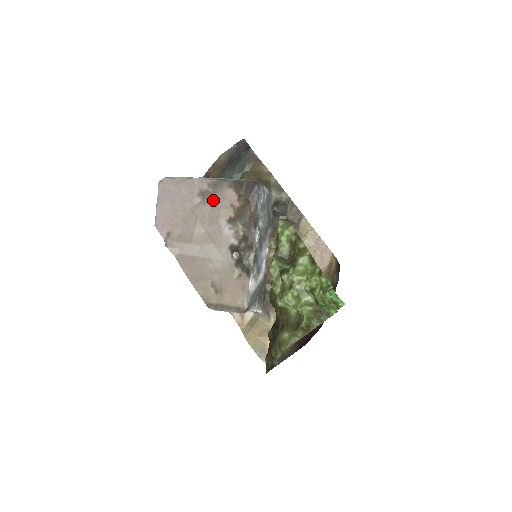
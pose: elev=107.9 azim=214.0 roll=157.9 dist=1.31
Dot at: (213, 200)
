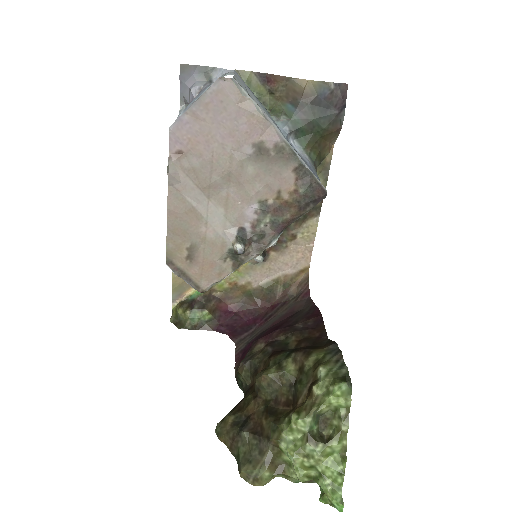
Dot at: (265, 167)
